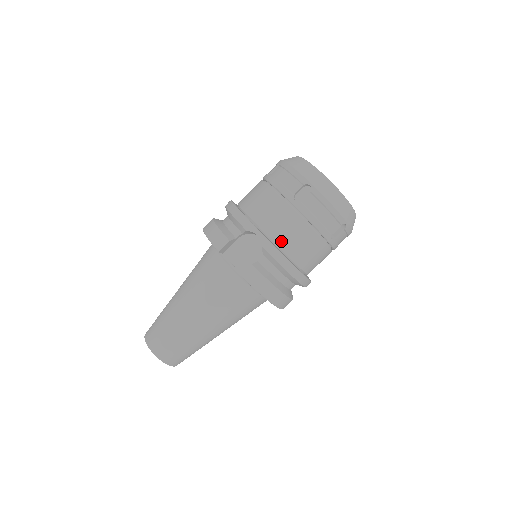
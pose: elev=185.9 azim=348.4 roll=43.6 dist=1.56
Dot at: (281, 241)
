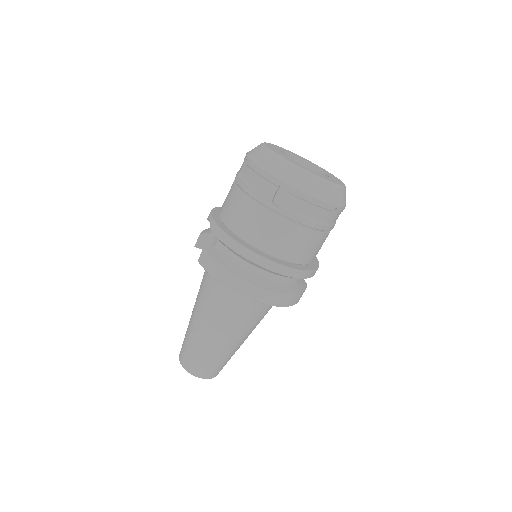
Dot at: (228, 220)
